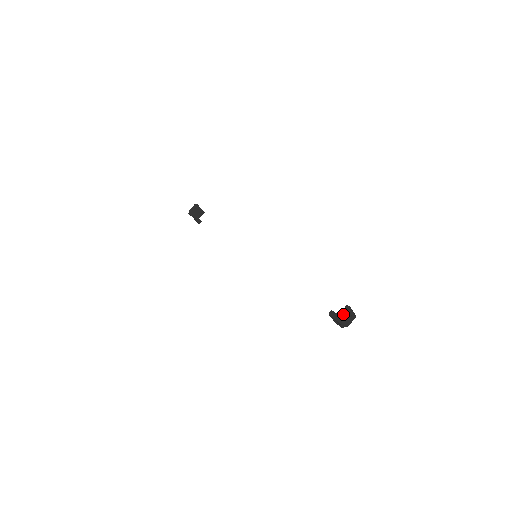
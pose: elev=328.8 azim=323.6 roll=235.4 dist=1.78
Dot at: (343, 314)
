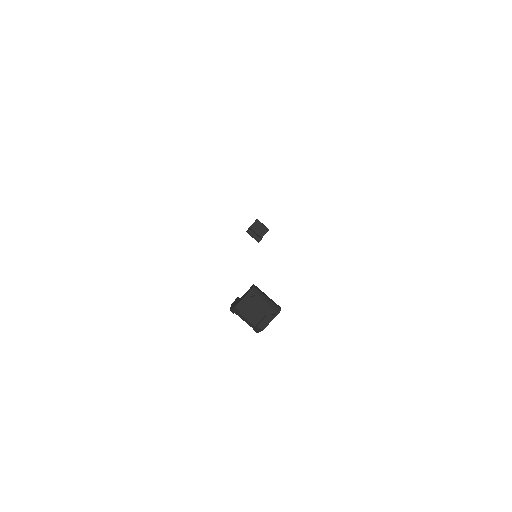
Dot at: (240, 299)
